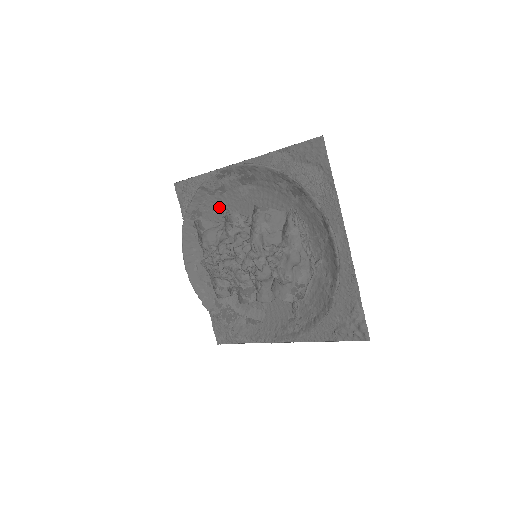
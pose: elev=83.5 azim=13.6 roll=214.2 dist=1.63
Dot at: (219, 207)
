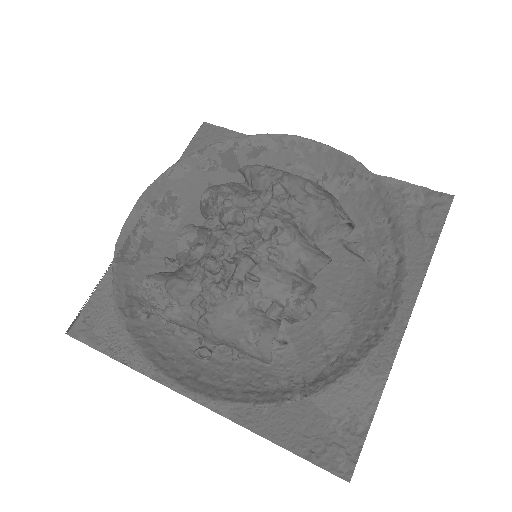
Dot at: (158, 271)
